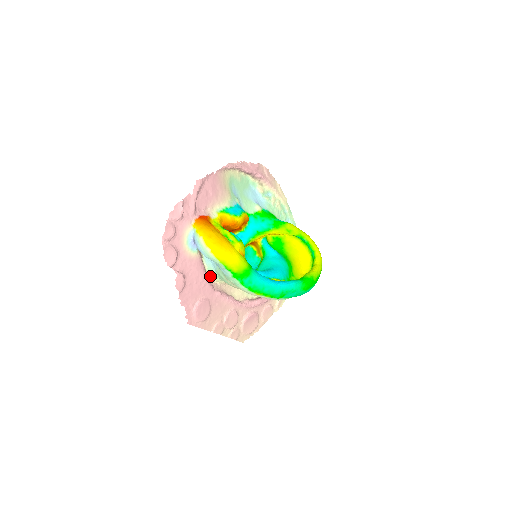
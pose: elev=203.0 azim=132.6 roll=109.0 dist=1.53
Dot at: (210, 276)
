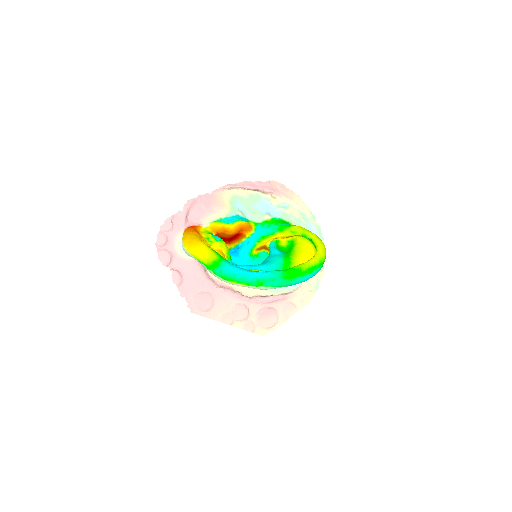
Dot at: (213, 275)
